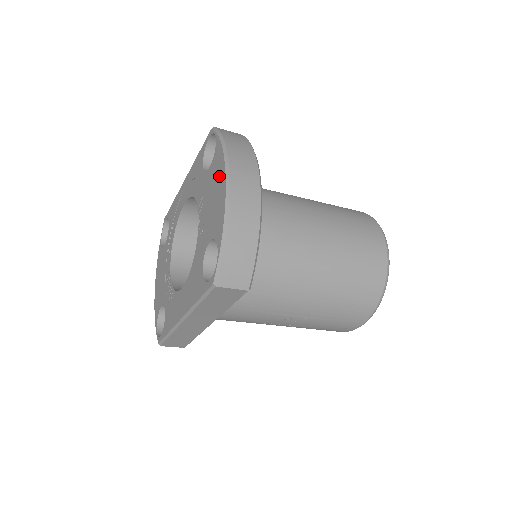
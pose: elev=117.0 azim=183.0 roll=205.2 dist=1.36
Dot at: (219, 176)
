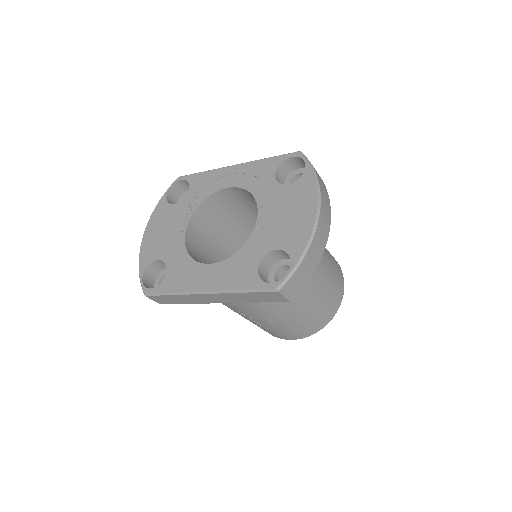
Dot at: (306, 203)
